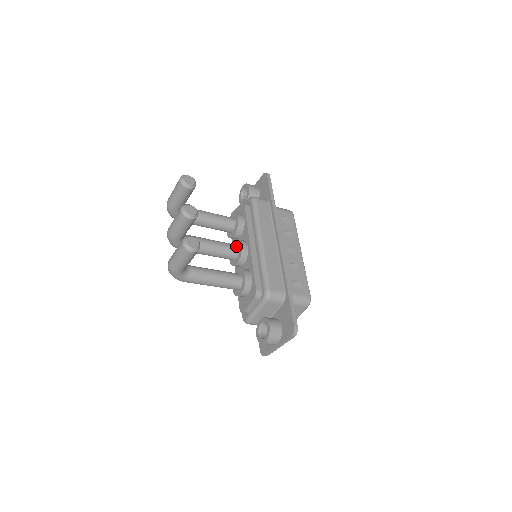
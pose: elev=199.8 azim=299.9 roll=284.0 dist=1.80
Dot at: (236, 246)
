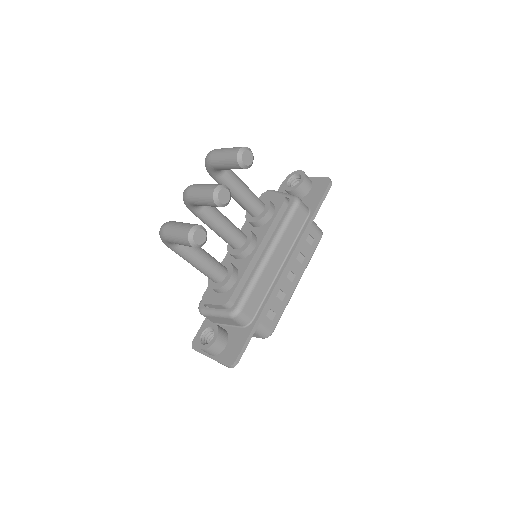
Dot at: (244, 238)
